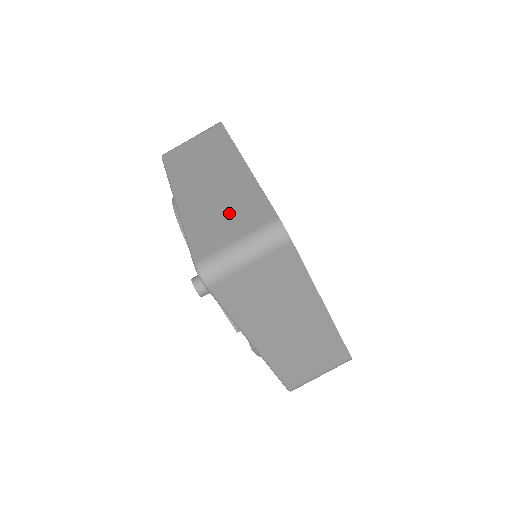
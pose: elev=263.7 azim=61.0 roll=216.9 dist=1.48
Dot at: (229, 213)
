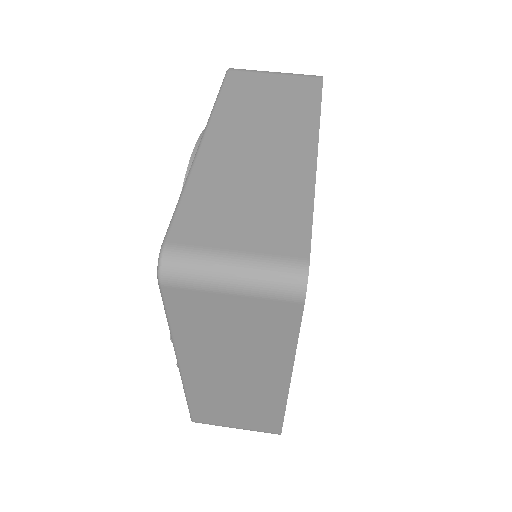
Dot at: (253, 205)
